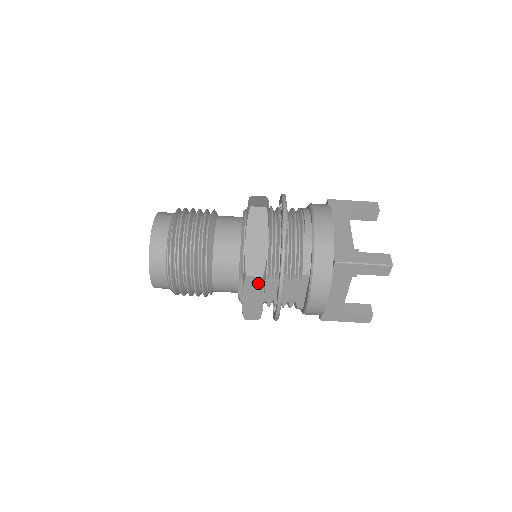
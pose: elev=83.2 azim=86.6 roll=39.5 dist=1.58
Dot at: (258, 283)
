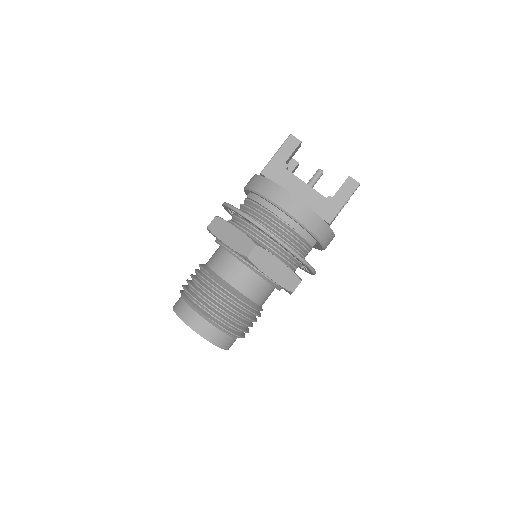
Dot at: occluded
